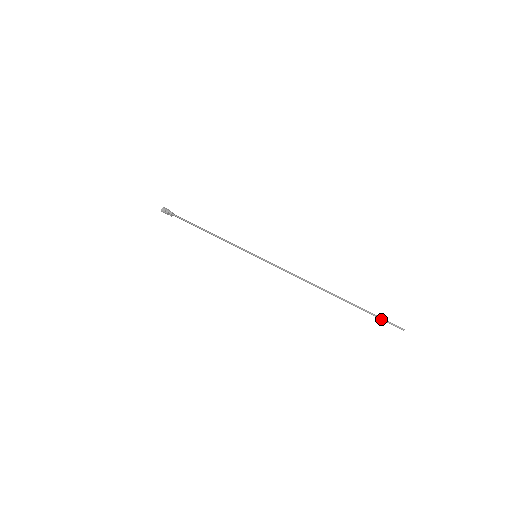
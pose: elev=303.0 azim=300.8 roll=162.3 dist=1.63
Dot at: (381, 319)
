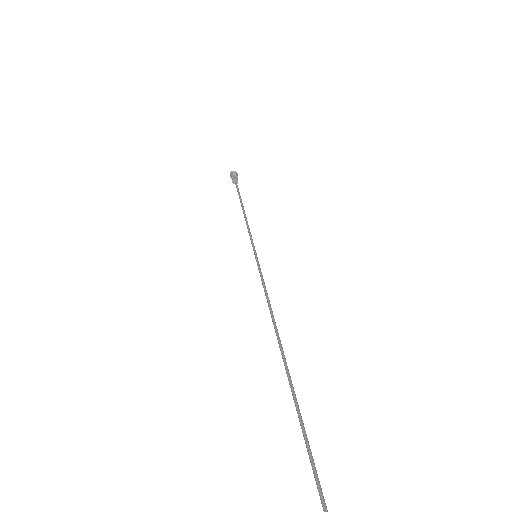
Dot at: (310, 458)
